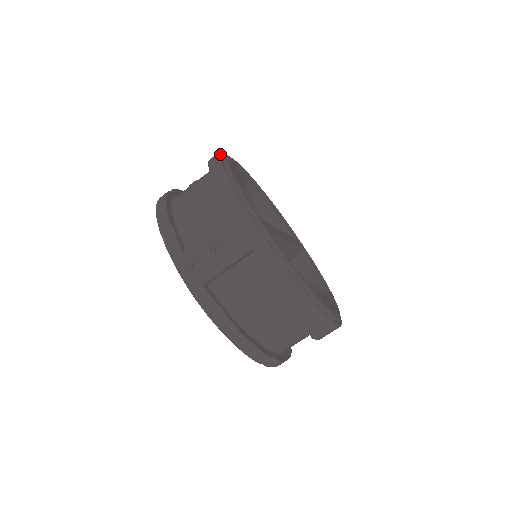
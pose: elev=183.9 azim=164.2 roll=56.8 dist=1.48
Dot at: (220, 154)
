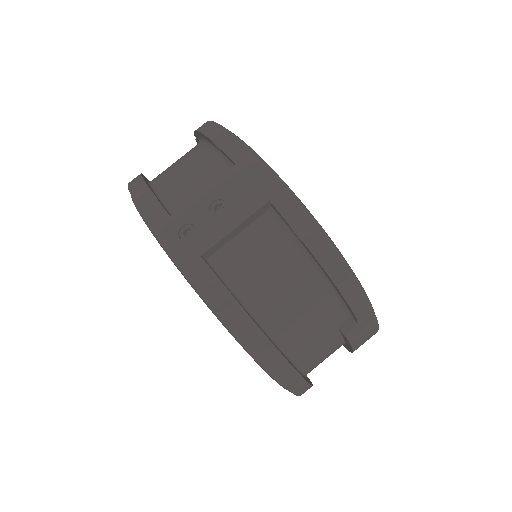
Dot at: occluded
